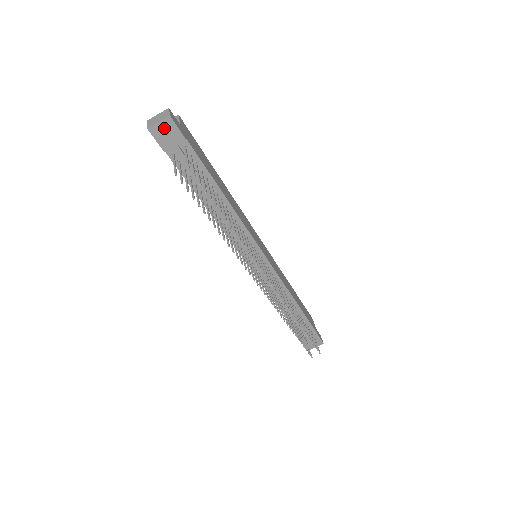
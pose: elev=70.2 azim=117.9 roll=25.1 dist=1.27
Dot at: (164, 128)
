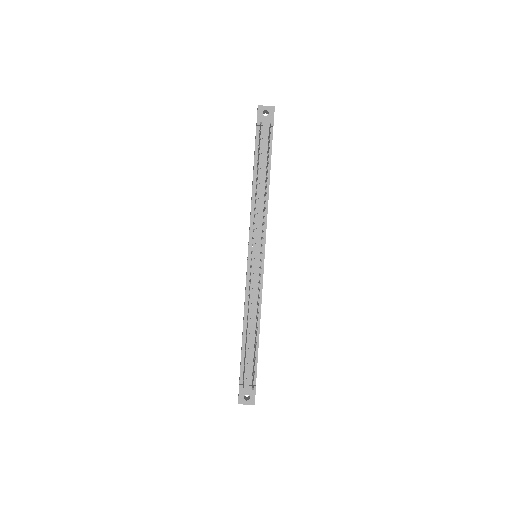
Dot at: occluded
